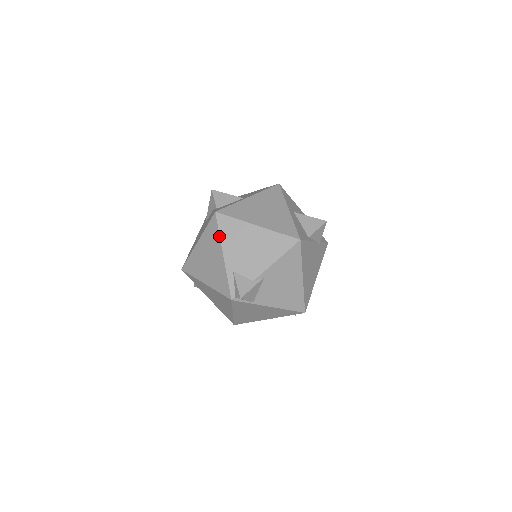
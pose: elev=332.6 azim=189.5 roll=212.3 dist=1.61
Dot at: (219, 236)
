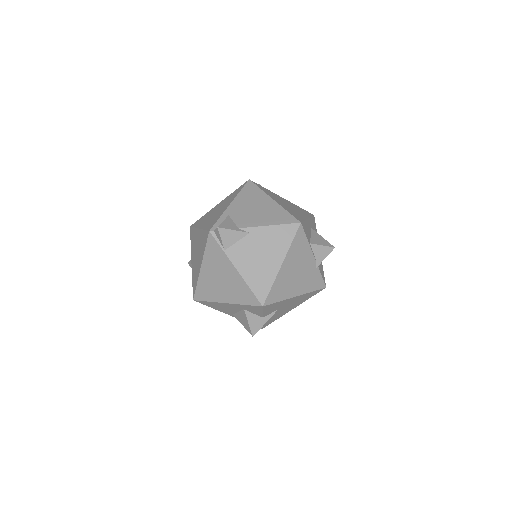
Dot at: (239, 192)
